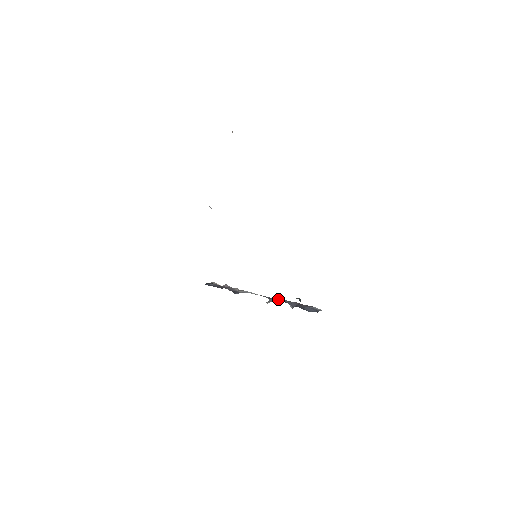
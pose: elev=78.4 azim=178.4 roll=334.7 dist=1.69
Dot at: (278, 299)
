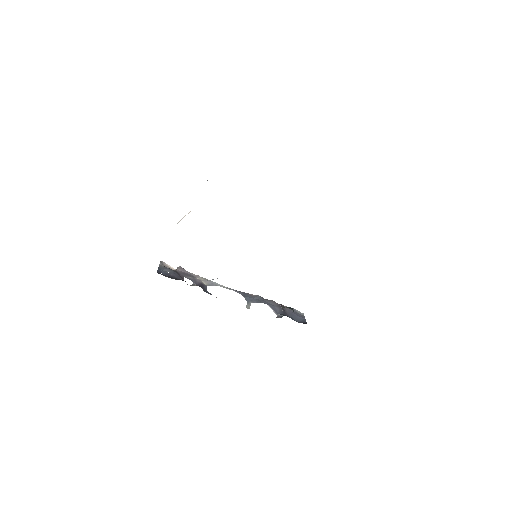
Dot at: (253, 296)
